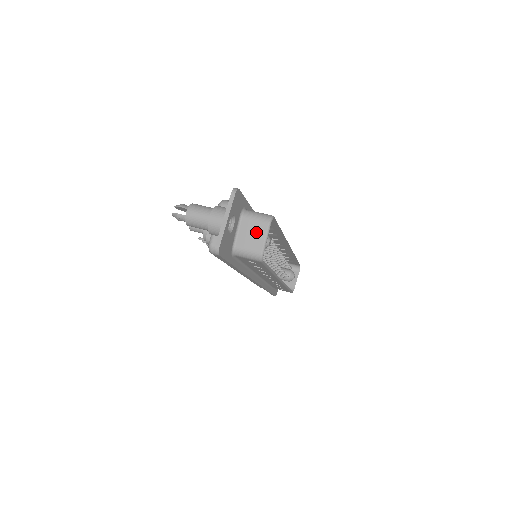
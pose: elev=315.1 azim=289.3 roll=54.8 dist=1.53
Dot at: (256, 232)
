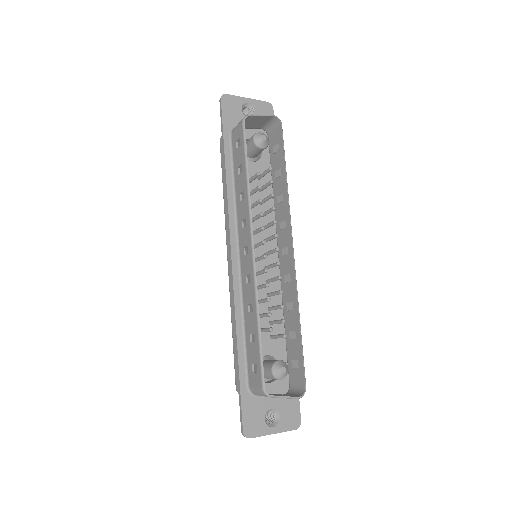
Dot at: (259, 119)
